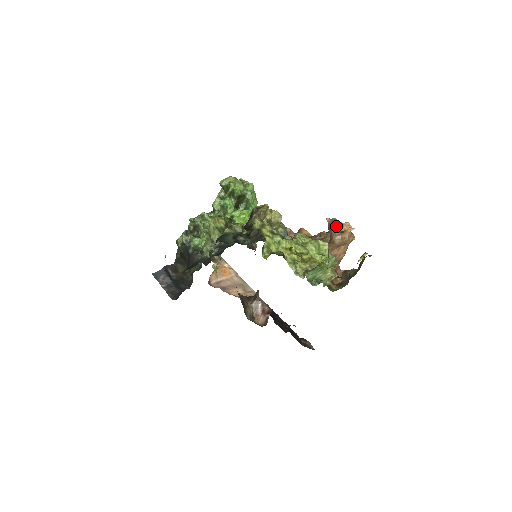
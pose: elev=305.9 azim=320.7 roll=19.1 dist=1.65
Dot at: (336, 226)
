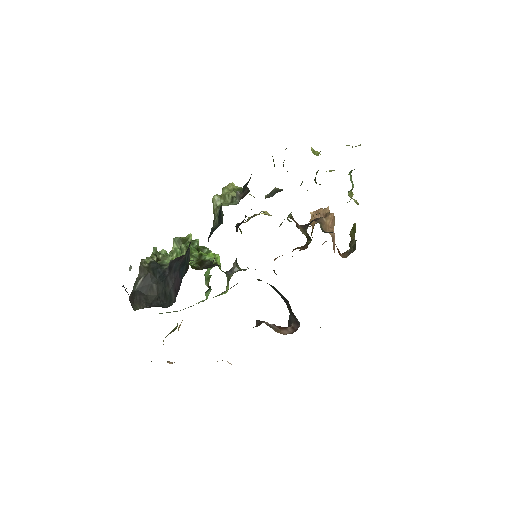
Dot at: (323, 209)
